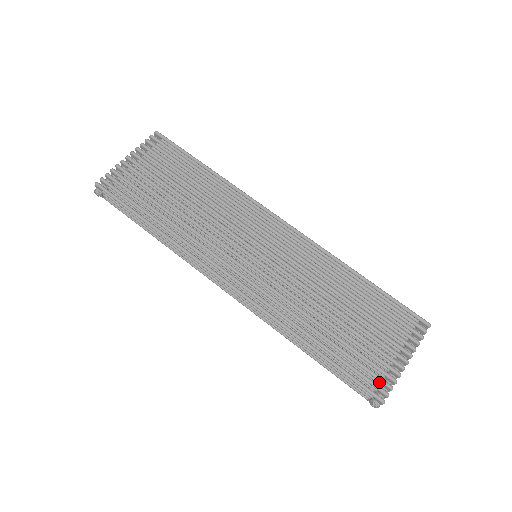
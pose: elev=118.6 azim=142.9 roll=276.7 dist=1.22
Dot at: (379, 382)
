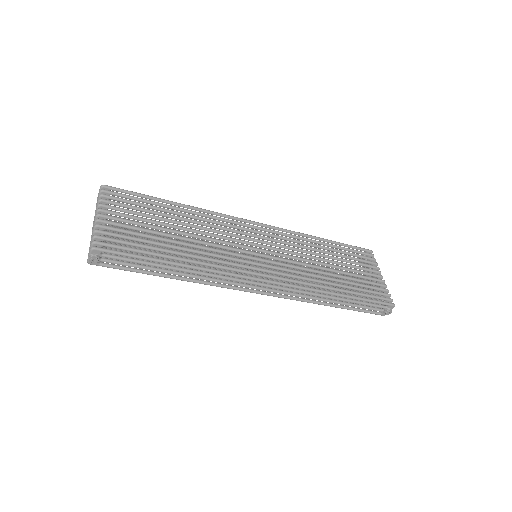
Dot at: occluded
